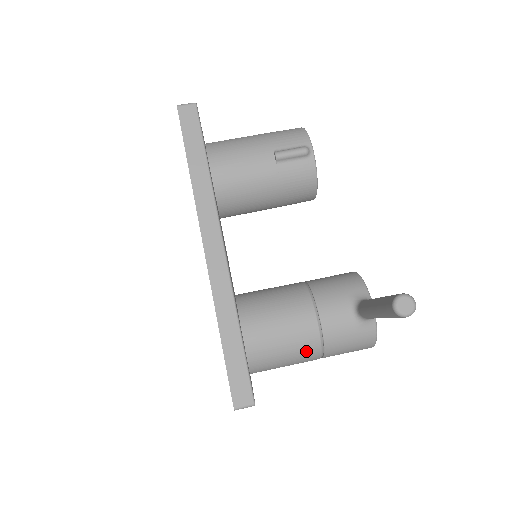
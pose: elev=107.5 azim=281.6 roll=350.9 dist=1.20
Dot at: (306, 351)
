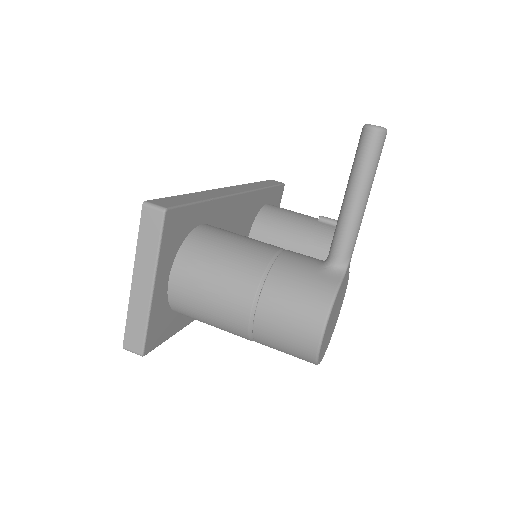
Dot at: (247, 264)
